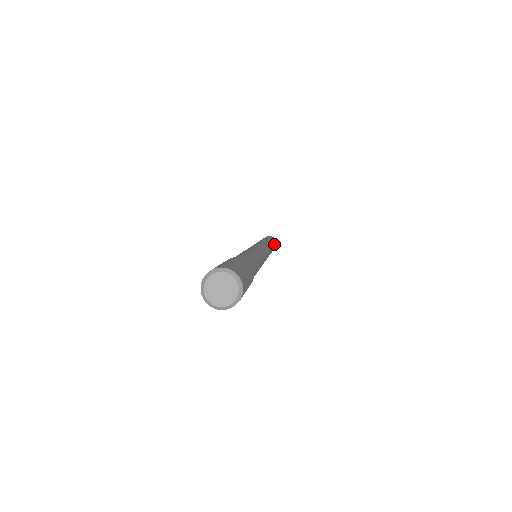
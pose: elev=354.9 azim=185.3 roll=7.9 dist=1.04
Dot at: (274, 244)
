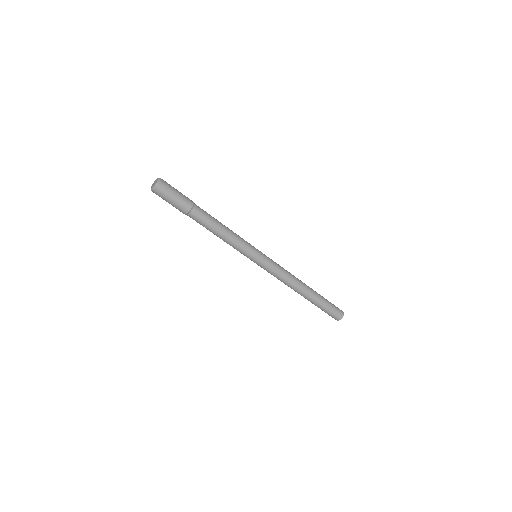
Dot at: occluded
